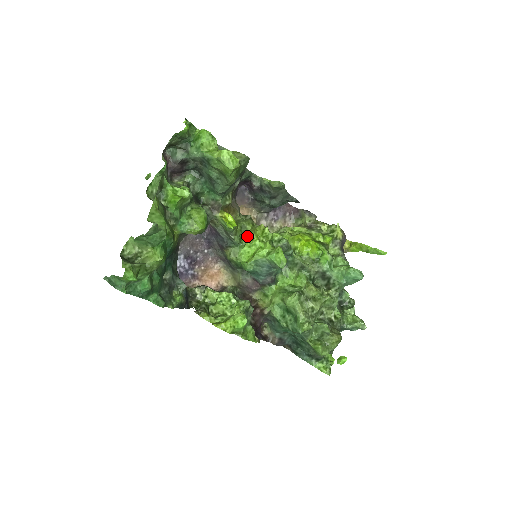
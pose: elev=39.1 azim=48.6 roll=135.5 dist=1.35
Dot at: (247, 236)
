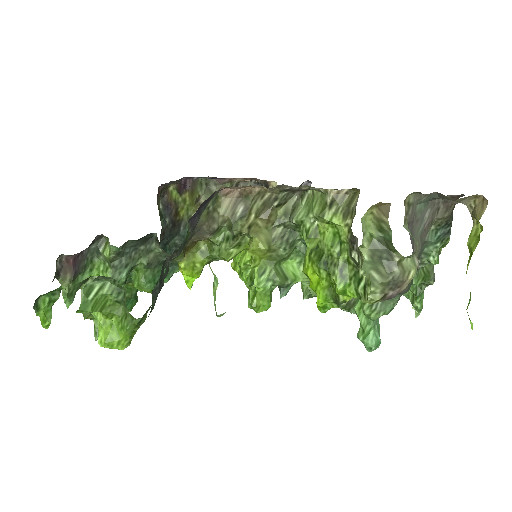
Dot at: occluded
